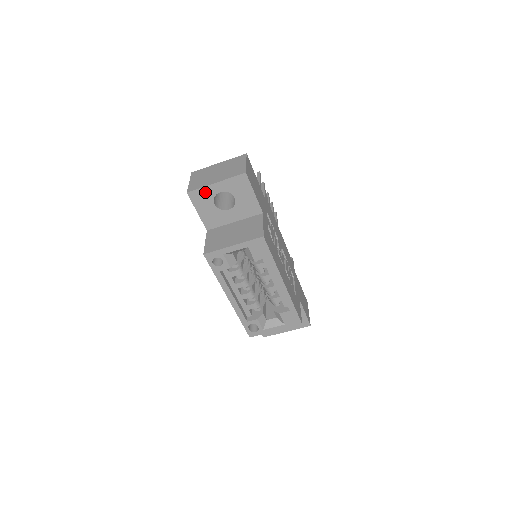
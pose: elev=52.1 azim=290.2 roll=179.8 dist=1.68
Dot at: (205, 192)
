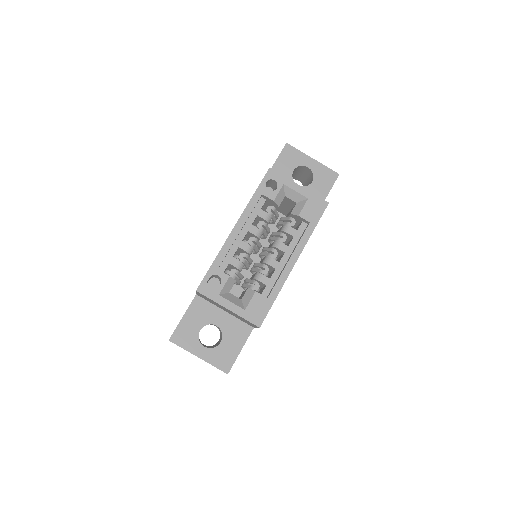
Dot at: (298, 156)
